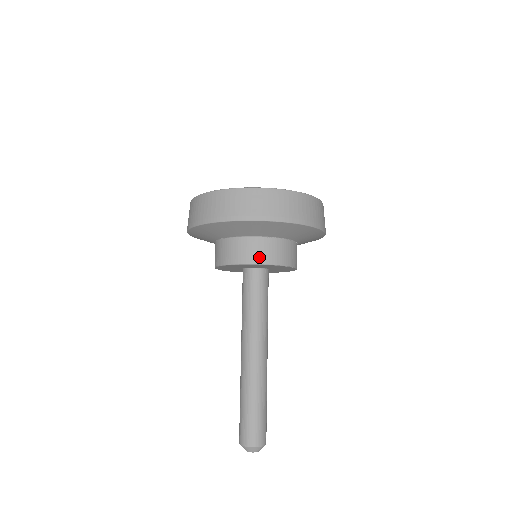
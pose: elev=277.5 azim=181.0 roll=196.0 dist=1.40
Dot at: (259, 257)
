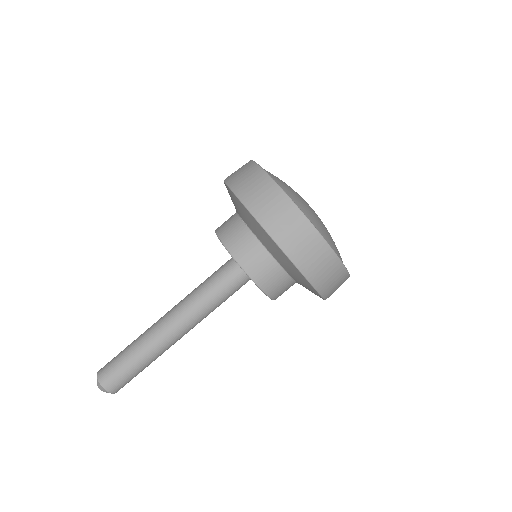
Dot at: (274, 291)
